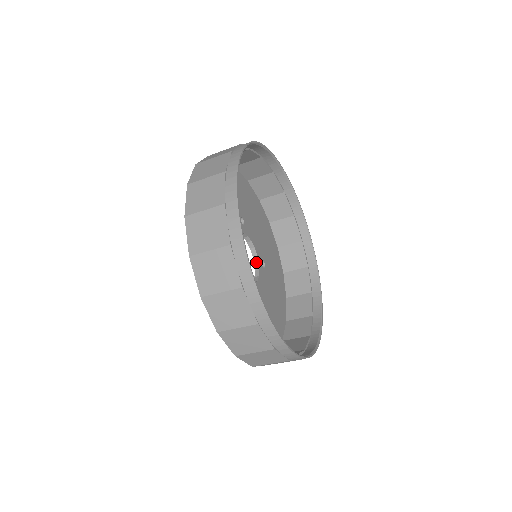
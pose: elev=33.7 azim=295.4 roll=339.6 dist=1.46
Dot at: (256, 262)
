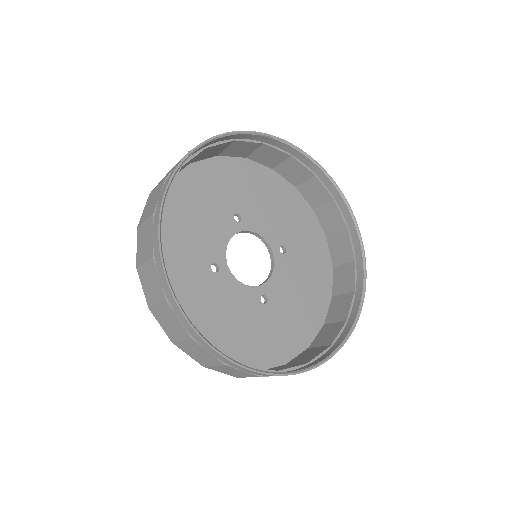
Dot at: (270, 252)
